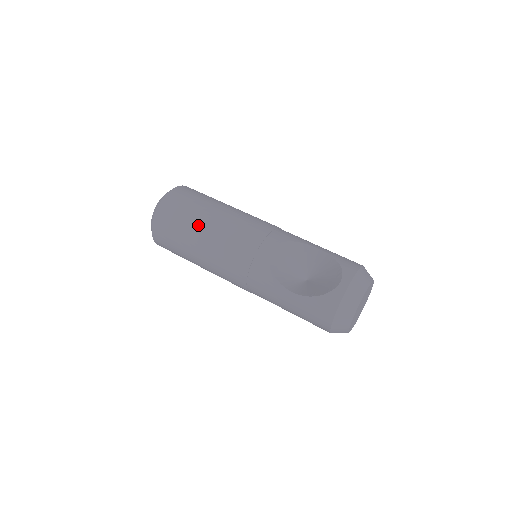
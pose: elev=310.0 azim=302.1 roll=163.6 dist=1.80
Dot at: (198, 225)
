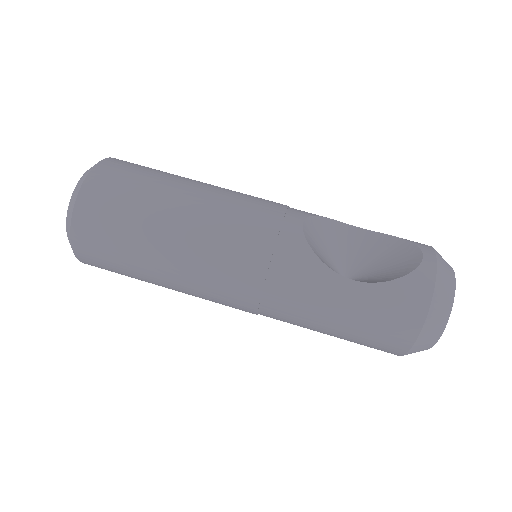
Dot at: (170, 196)
